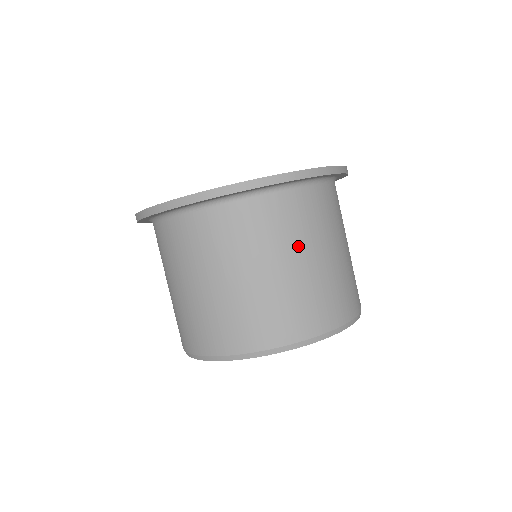
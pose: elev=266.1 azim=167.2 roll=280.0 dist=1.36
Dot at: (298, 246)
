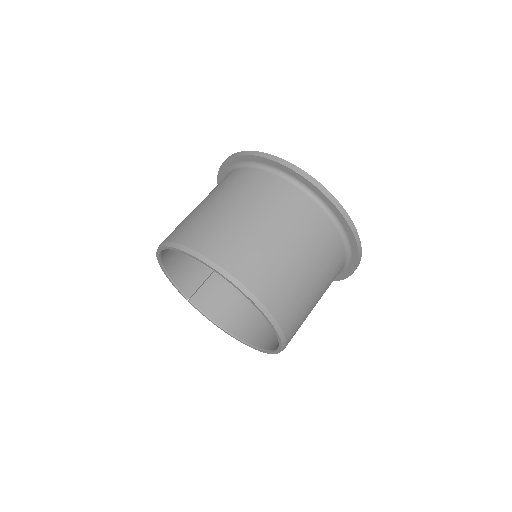
Dot at: (324, 281)
